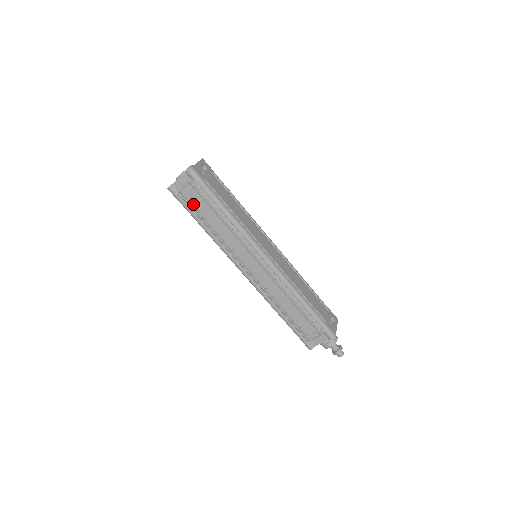
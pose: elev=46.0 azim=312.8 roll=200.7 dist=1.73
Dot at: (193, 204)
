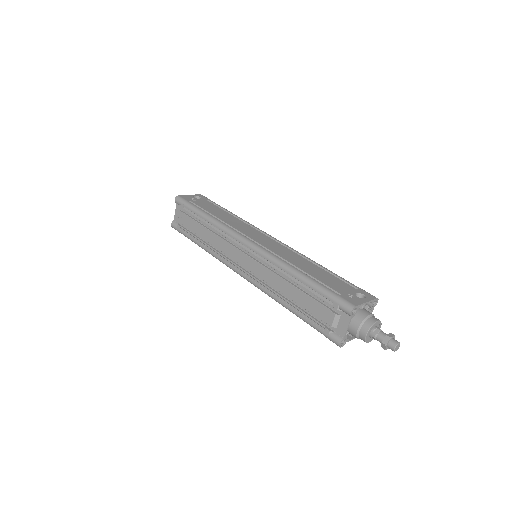
Dot at: (187, 228)
